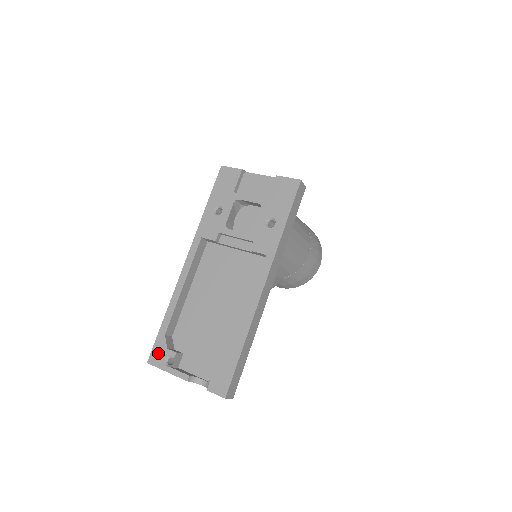
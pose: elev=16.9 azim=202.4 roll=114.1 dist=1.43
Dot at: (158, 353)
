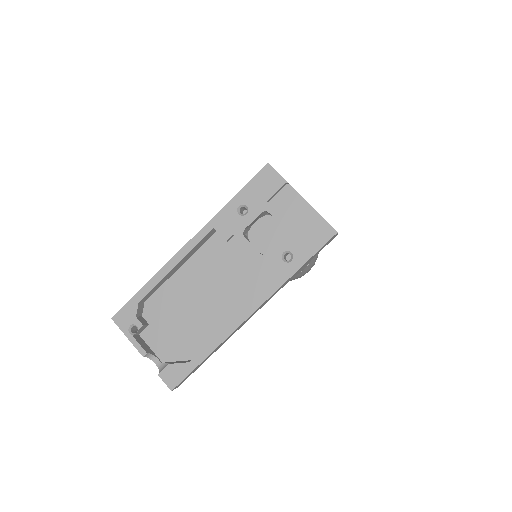
Dot at: (125, 316)
